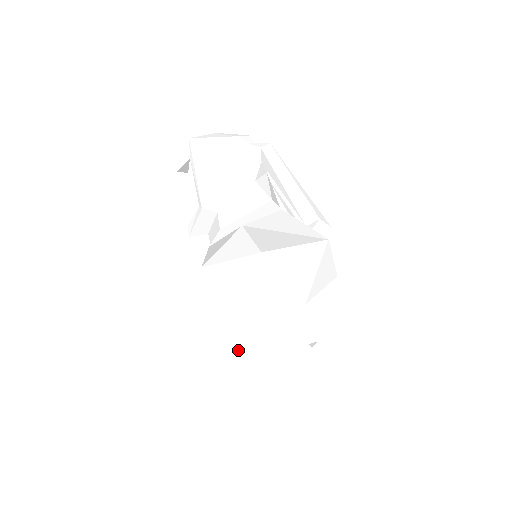
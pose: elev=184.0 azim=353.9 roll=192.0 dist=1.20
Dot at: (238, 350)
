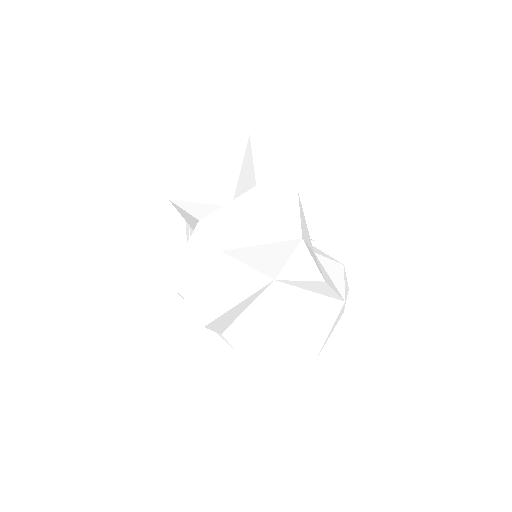
Dot at: (214, 244)
